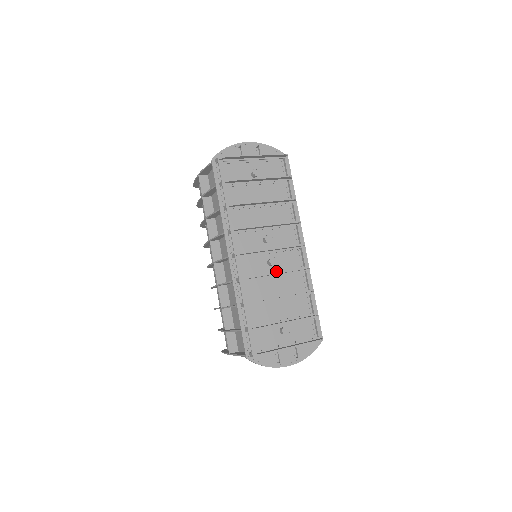
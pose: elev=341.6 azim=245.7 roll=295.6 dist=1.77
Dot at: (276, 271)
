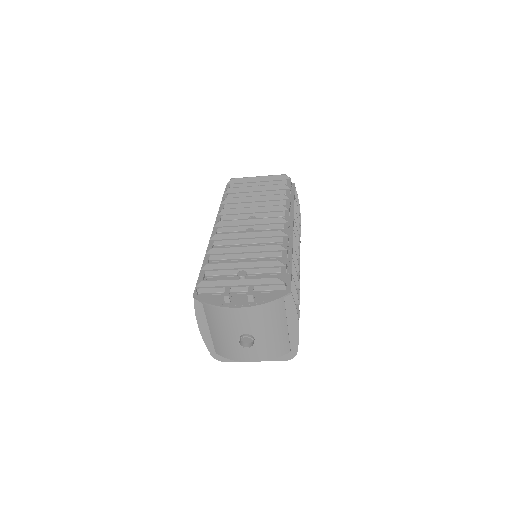
Dot at: (250, 236)
